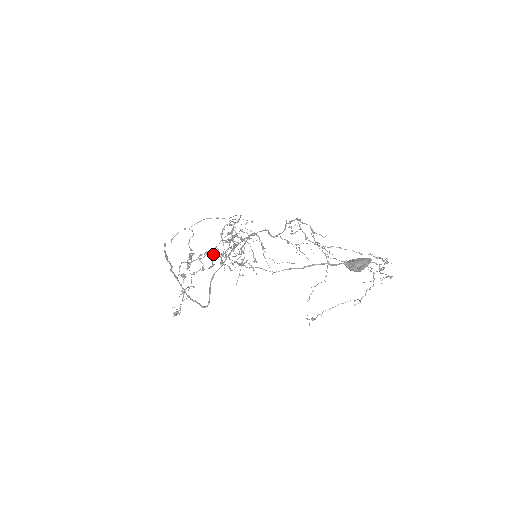
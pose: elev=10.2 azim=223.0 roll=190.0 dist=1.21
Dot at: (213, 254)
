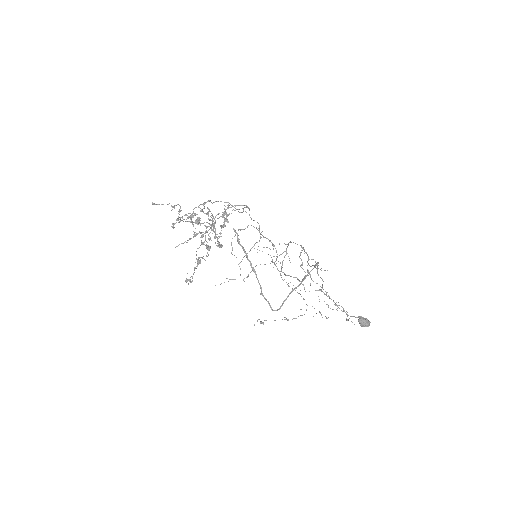
Dot at: (211, 228)
